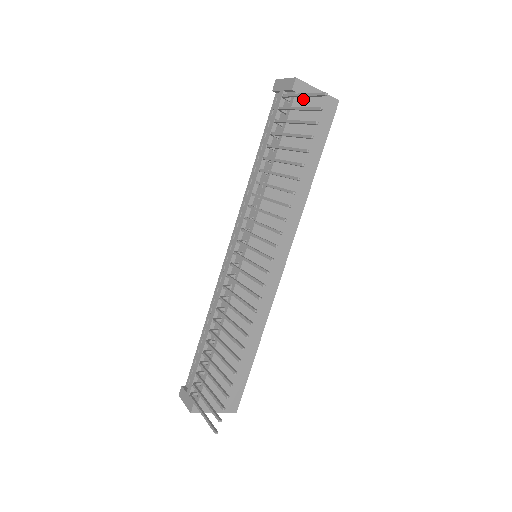
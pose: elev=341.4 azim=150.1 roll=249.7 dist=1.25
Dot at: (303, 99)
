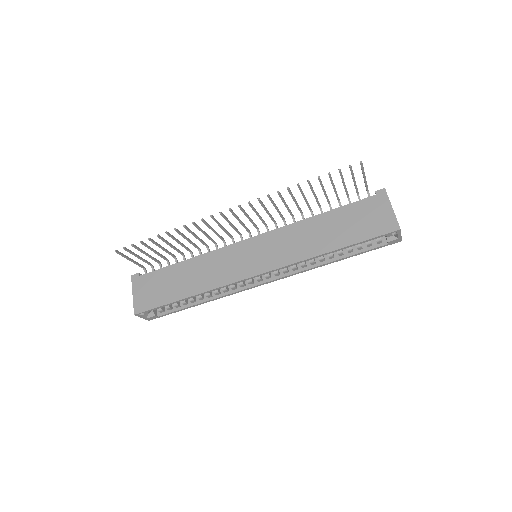
Dot at: (377, 203)
